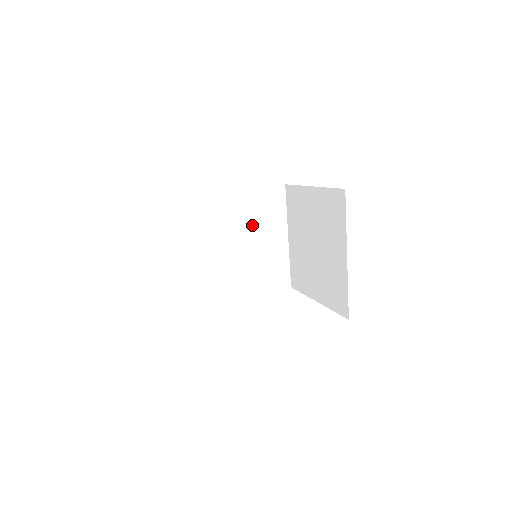
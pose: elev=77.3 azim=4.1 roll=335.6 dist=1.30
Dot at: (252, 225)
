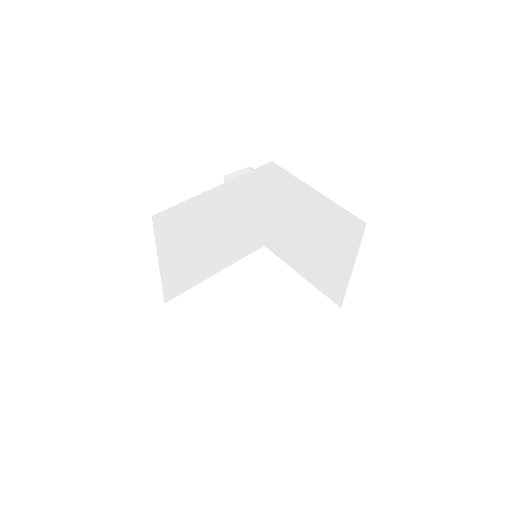
Dot at: (239, 208)
